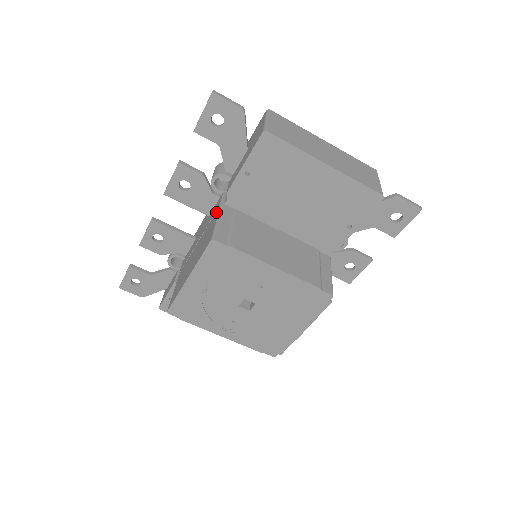
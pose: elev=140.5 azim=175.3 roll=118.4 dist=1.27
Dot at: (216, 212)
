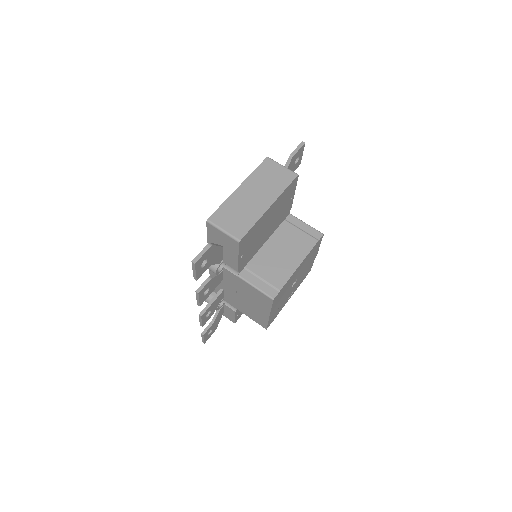
Dot at: (240, 281)
